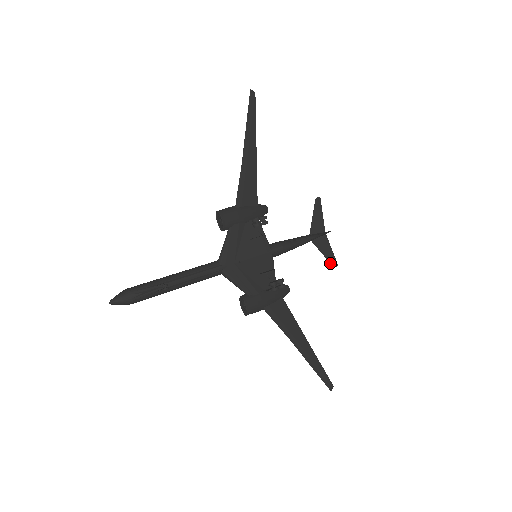
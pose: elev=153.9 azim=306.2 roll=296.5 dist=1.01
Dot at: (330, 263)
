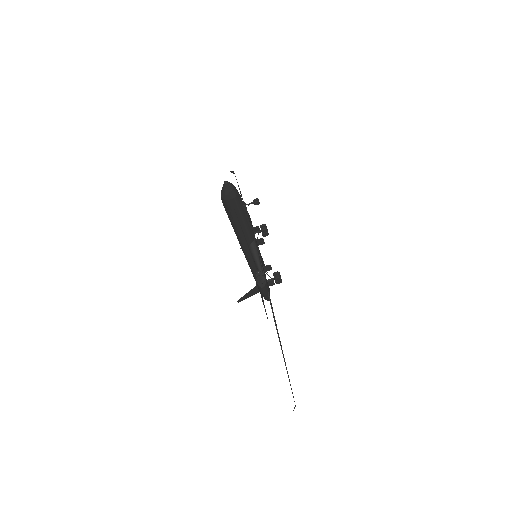
Dot at: (266, 314)
